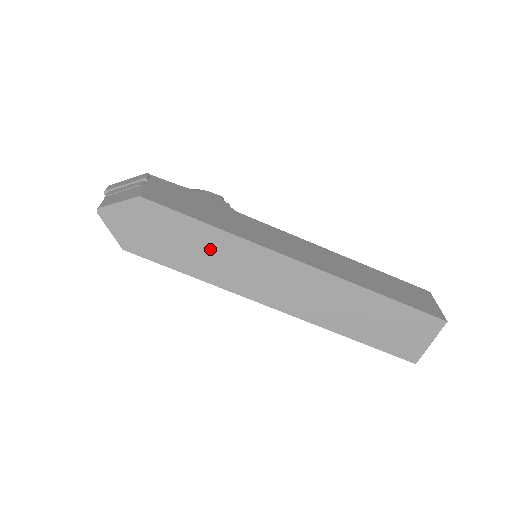
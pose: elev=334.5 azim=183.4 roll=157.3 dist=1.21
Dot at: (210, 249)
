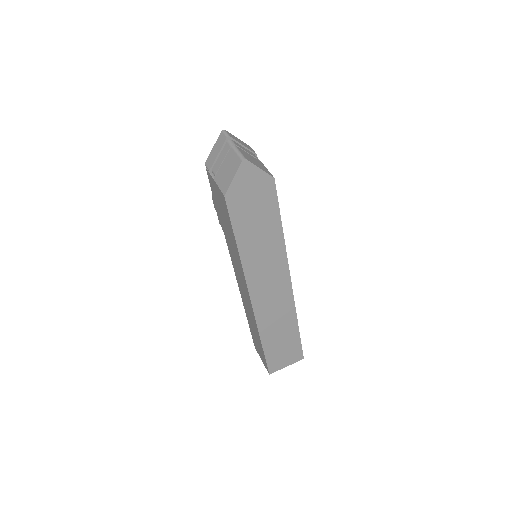
Dot at: (266, 241)
